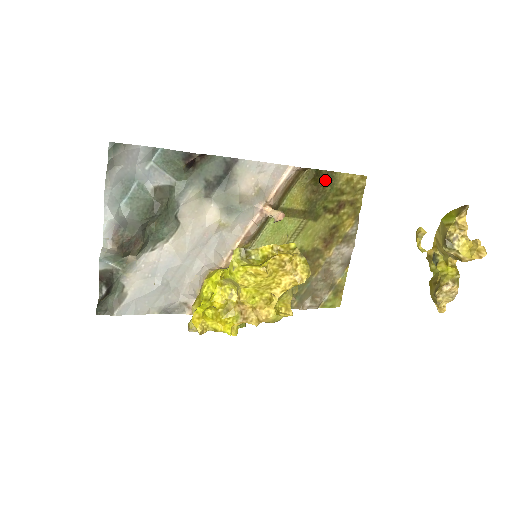
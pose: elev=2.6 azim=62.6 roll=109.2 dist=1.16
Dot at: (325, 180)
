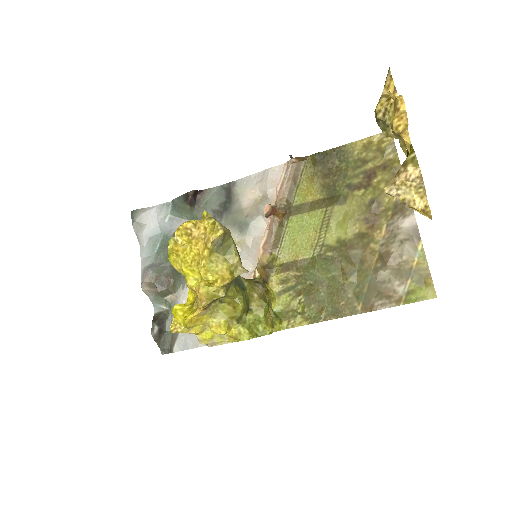
Dot at: (335, 159)
